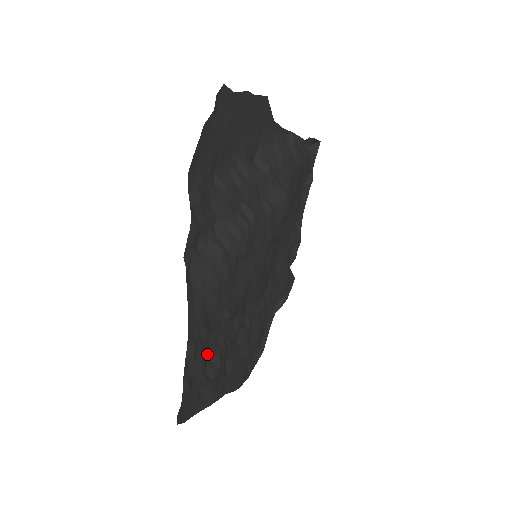
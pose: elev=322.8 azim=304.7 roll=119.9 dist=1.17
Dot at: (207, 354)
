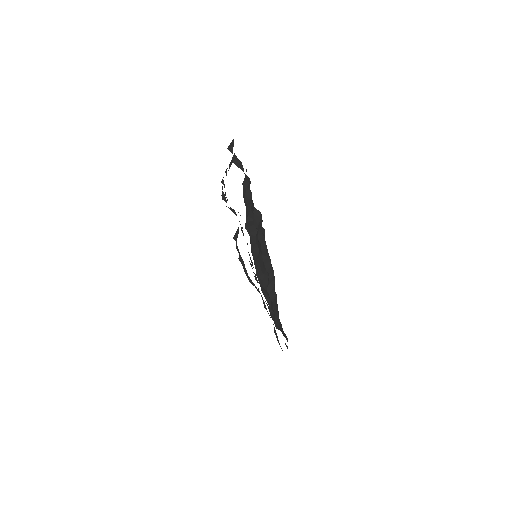
Dot at: occluded
